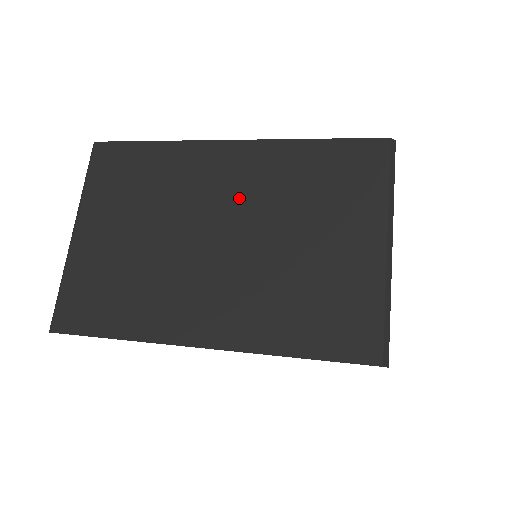
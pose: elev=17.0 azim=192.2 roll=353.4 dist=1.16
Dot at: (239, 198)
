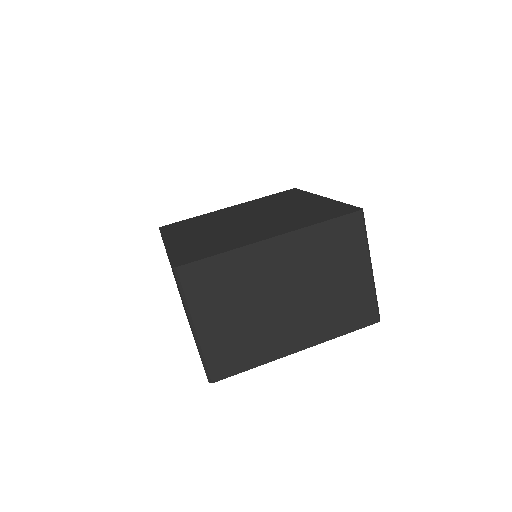
Dot at: (291, 271)
